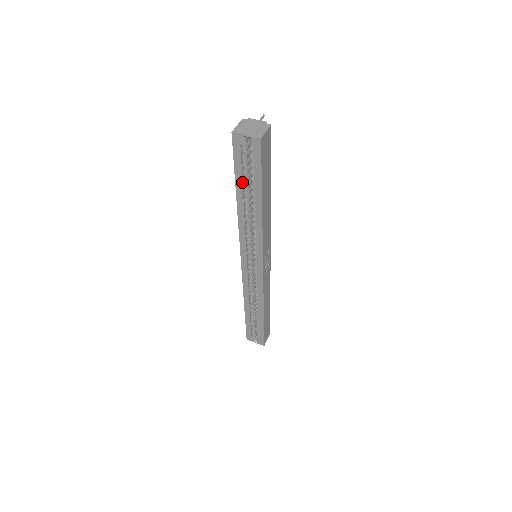
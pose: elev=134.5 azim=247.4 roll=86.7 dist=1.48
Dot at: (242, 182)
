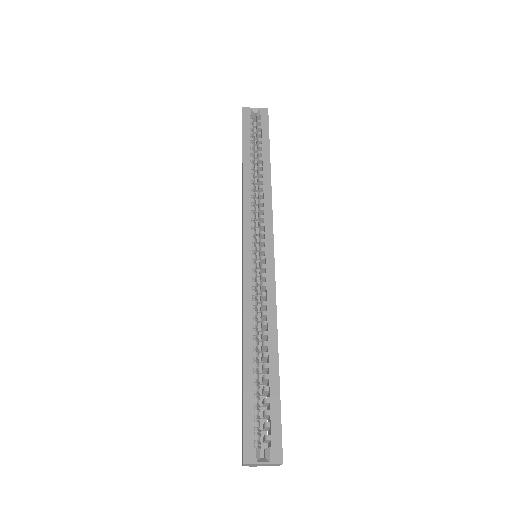
Dot at: (250, 145)
